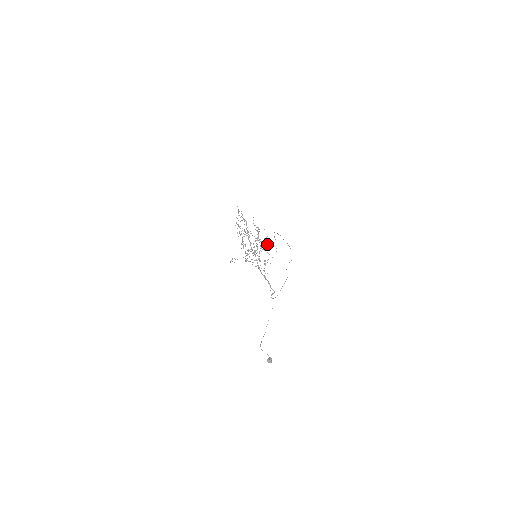
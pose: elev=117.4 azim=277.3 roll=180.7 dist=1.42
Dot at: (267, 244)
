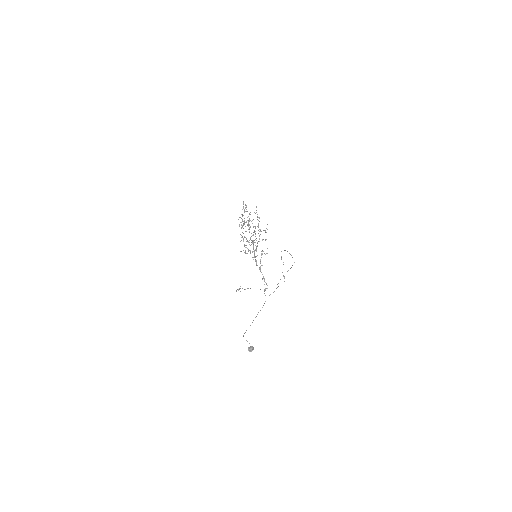
Dot at: occluded
